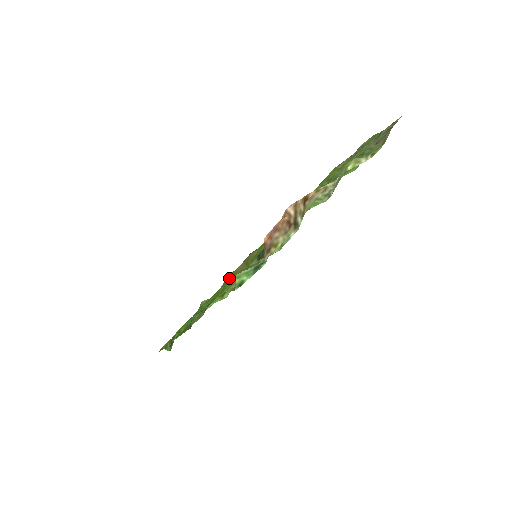
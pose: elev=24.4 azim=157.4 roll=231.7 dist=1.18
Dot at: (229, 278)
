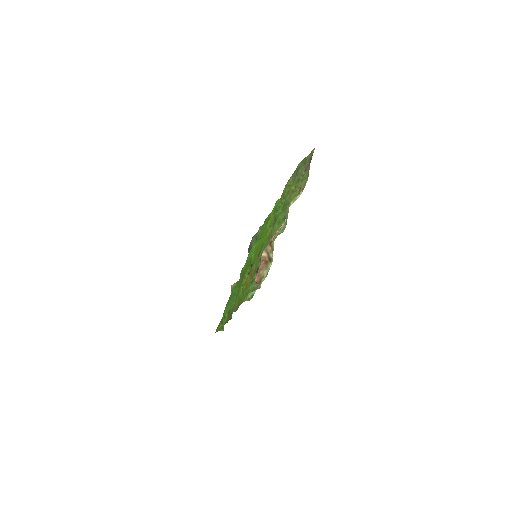
Dot at: (244, 287)
